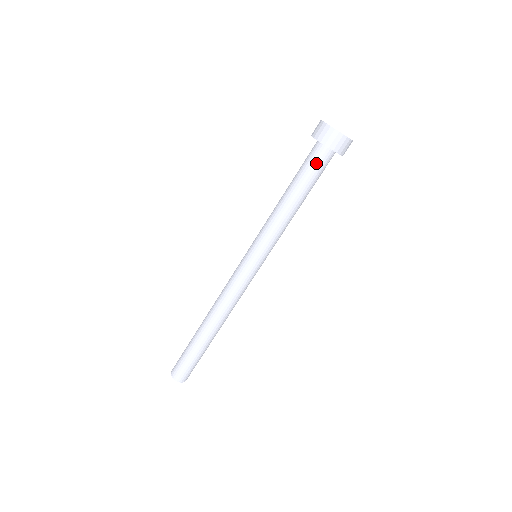
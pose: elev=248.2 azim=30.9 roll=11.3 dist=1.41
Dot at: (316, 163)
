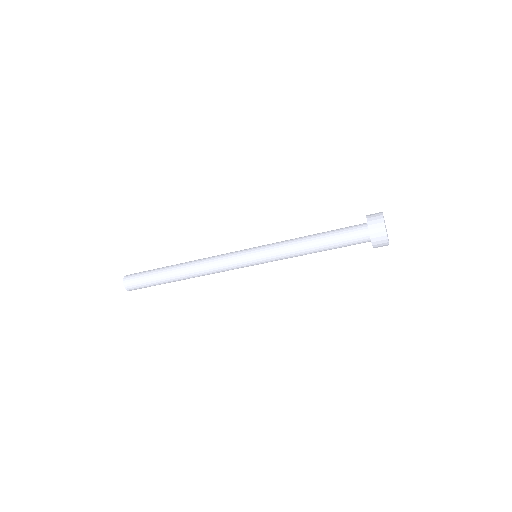
Dot at: (353, 238)
